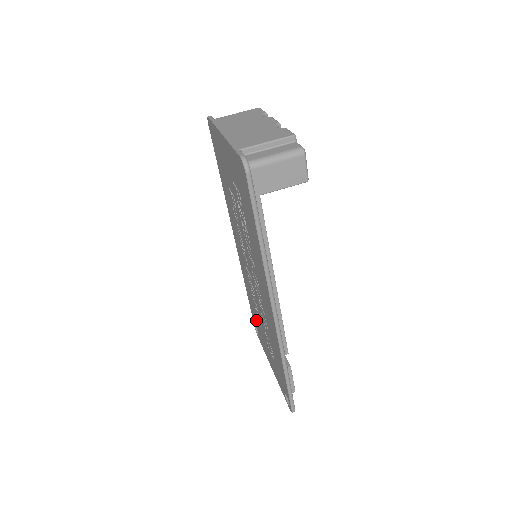
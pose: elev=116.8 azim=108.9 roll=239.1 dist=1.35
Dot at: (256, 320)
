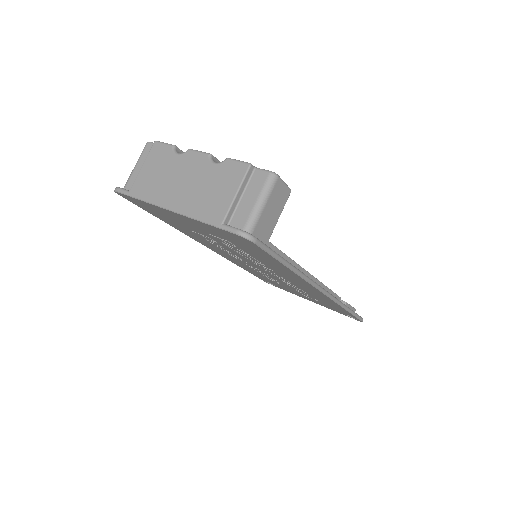
Dot at: occluded
